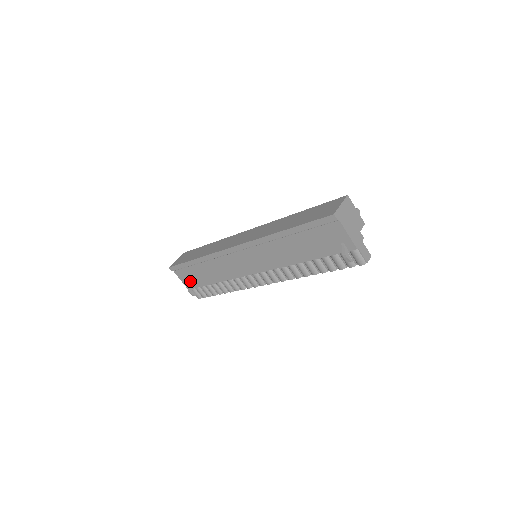
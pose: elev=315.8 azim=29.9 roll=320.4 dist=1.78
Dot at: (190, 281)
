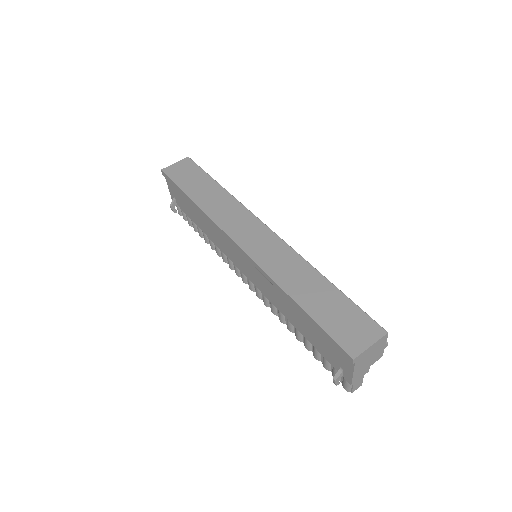
Dot at: (177, 199)
